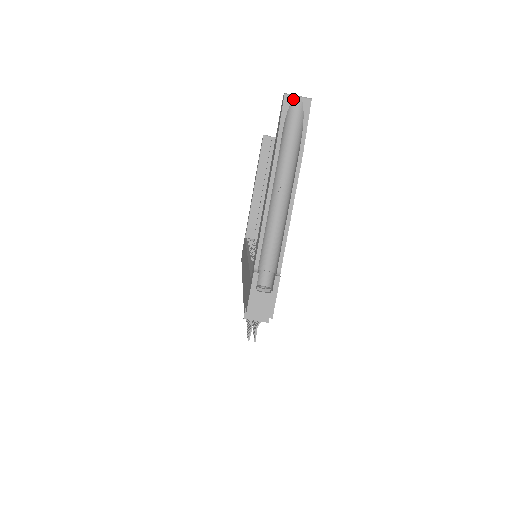
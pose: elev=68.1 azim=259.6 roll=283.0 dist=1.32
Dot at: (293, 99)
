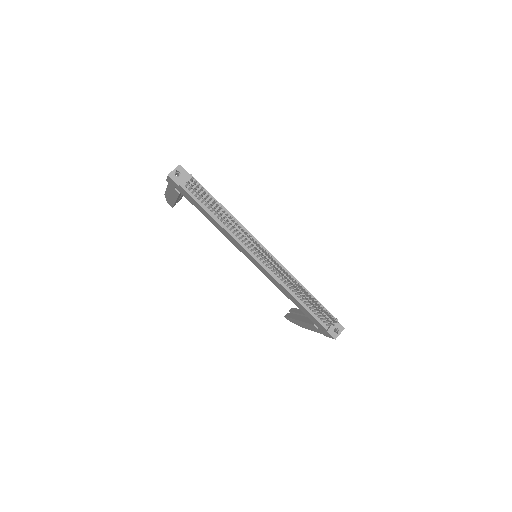
Dot at: occluded
